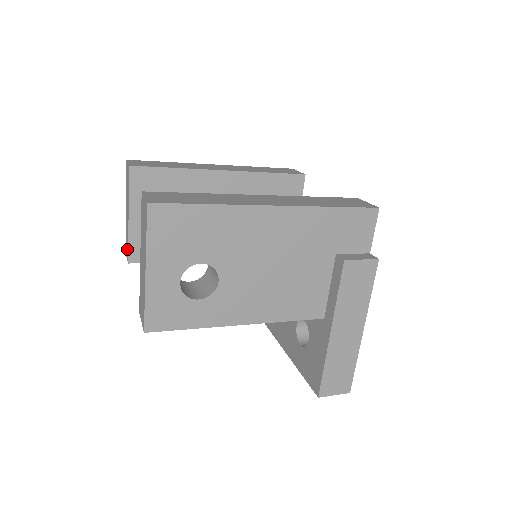
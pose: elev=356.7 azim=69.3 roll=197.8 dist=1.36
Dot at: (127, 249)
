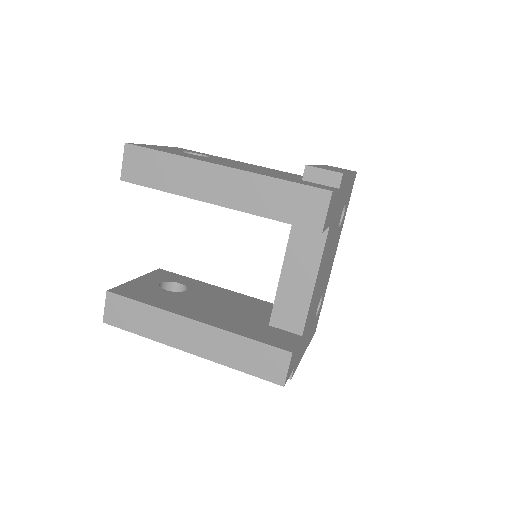
Dot at: occluded
